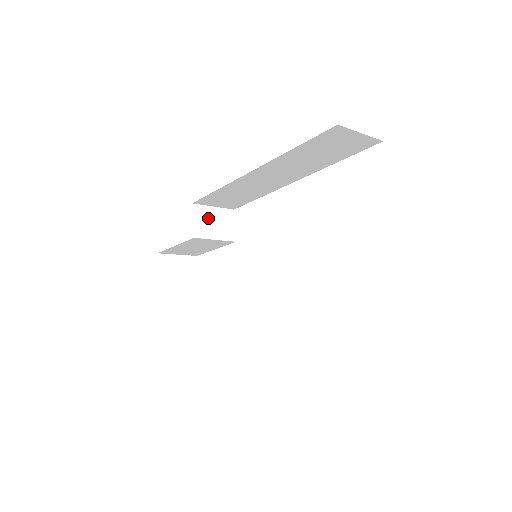
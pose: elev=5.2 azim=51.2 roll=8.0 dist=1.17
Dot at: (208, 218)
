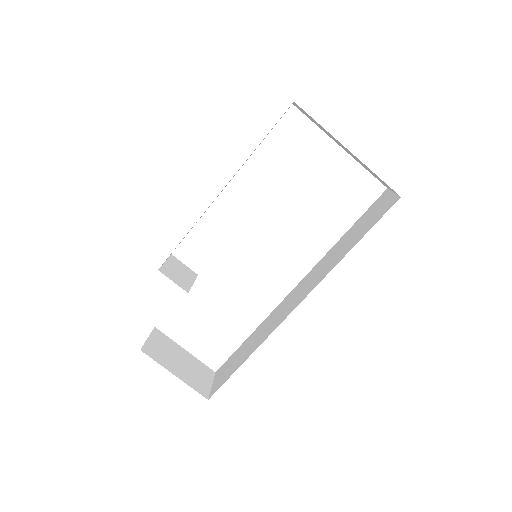
Dot at: (174, 273)
